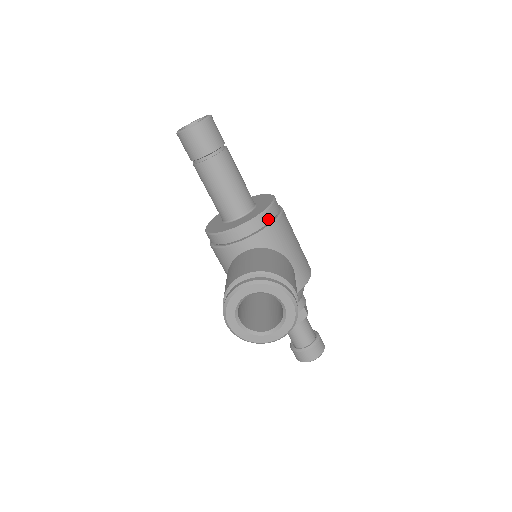
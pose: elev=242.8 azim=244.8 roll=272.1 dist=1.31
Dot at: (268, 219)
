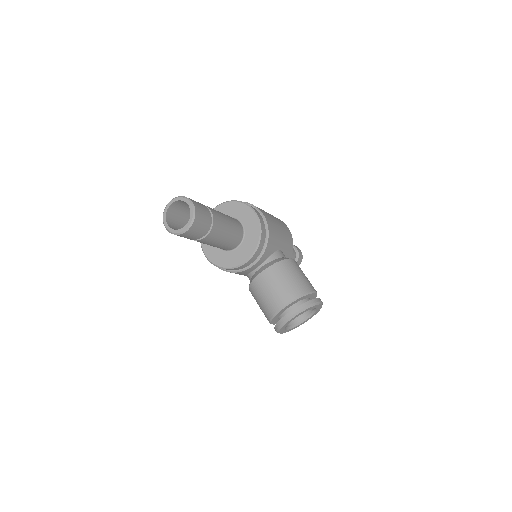
Dot at: (264, 239)
